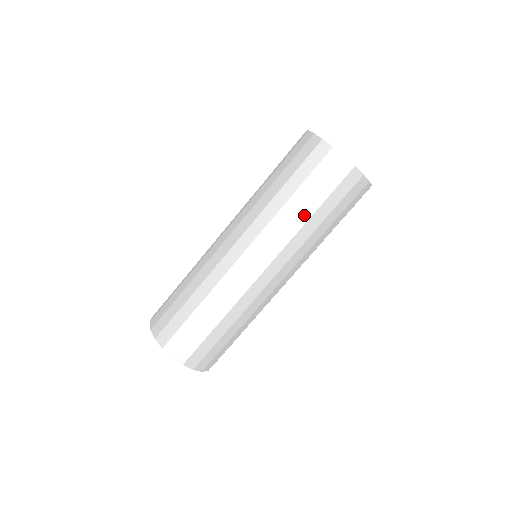
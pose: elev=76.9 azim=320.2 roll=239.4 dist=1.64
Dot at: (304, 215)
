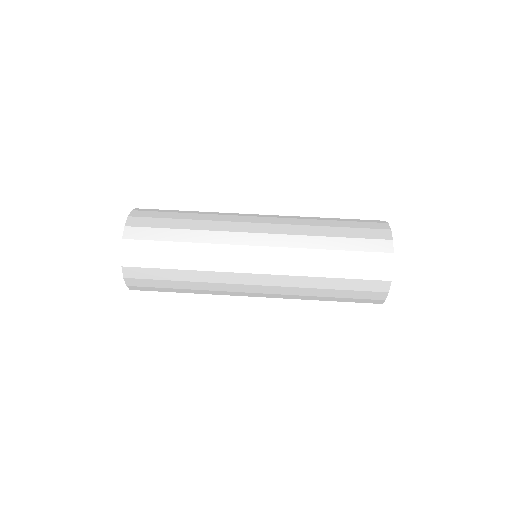
Dot at: (325, 232)
